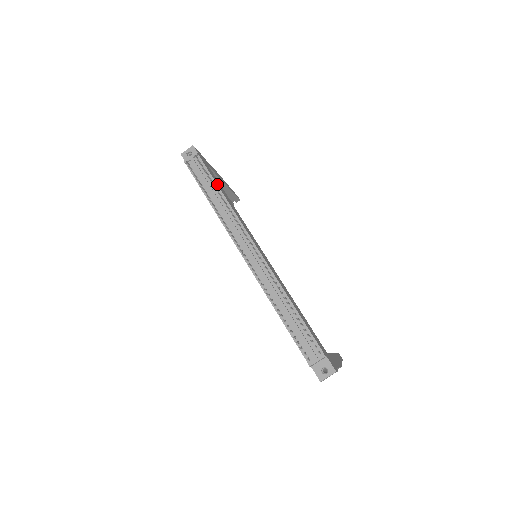
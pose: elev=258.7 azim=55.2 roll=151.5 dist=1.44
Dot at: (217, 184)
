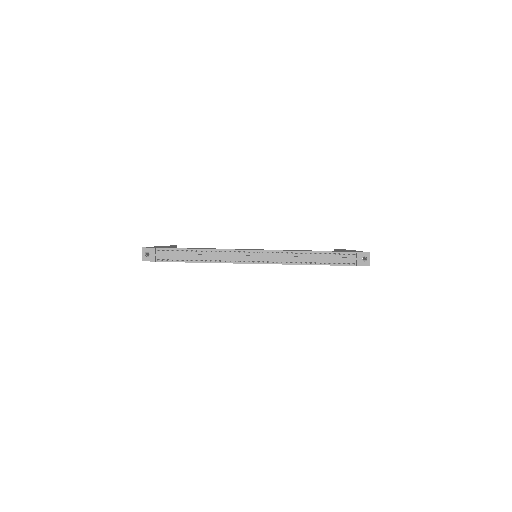
Dot at: (190, 249)
